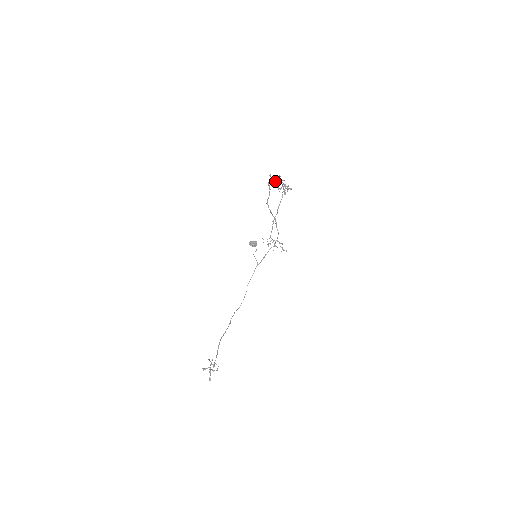
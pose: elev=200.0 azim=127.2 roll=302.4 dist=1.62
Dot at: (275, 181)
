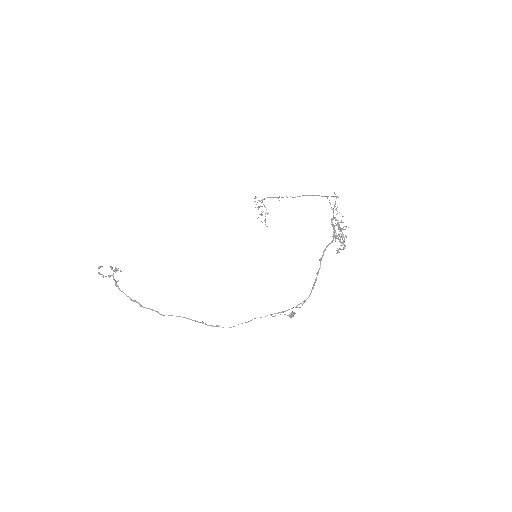
Dot at: occluded
